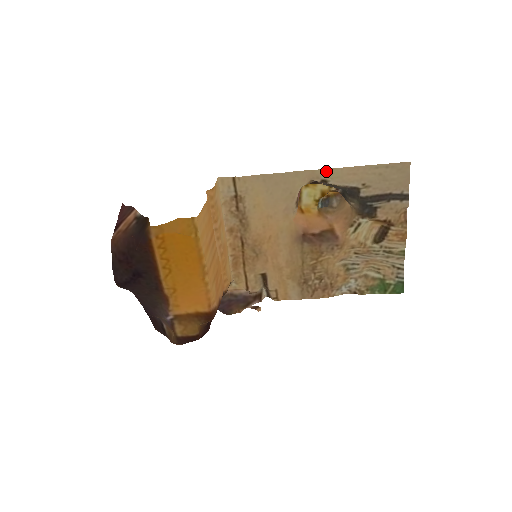
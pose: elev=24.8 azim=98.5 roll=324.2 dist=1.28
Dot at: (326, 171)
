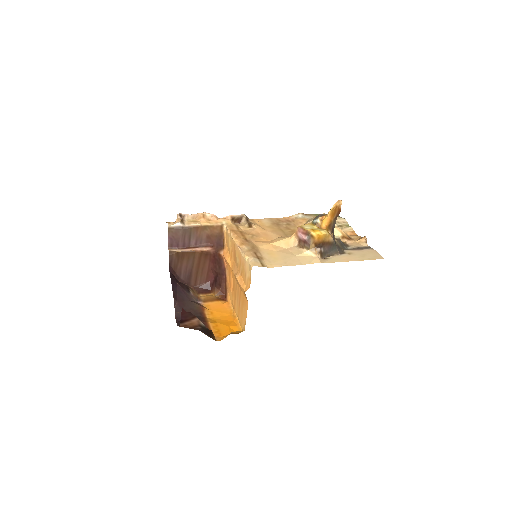
Dot at: (331, 262)
